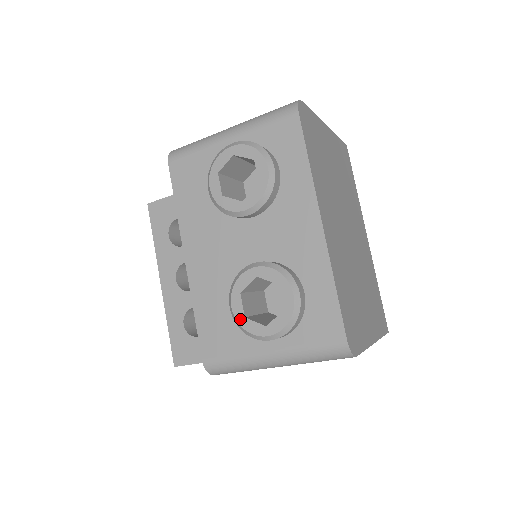
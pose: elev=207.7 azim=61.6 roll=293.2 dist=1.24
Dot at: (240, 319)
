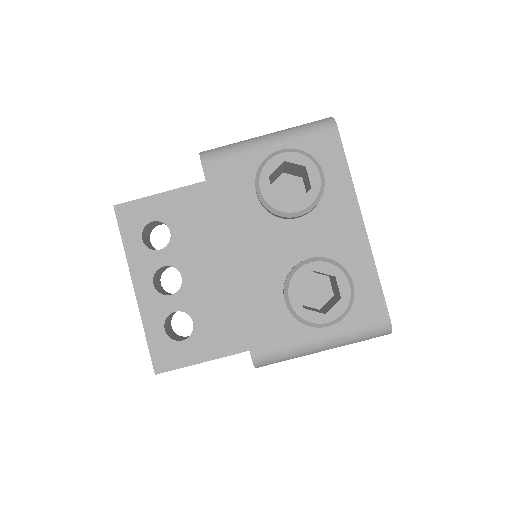
Dot at: (299, 310)
